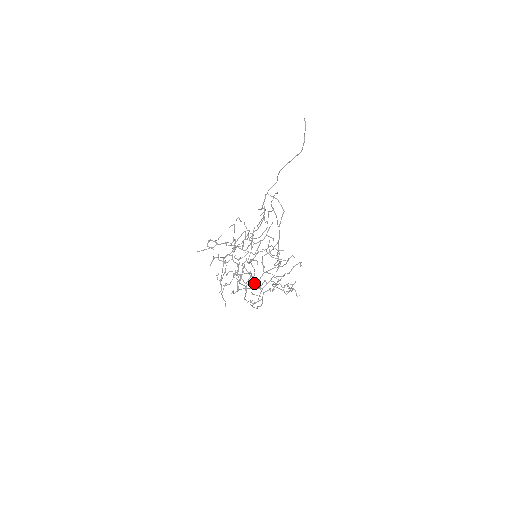
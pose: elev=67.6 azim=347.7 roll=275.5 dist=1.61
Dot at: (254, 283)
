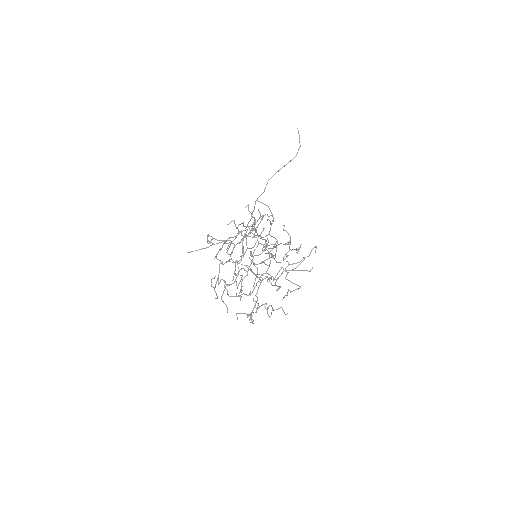
Dot at: occluded
